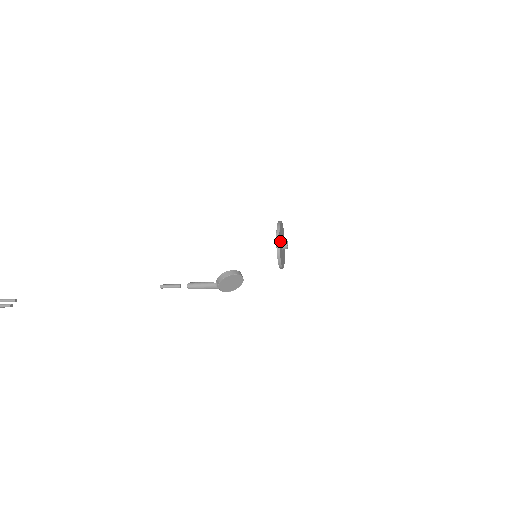
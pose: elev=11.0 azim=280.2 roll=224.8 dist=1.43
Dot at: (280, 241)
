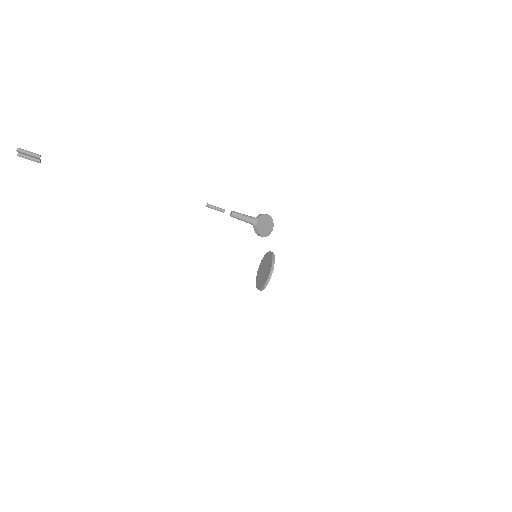
Dot at: occluded
